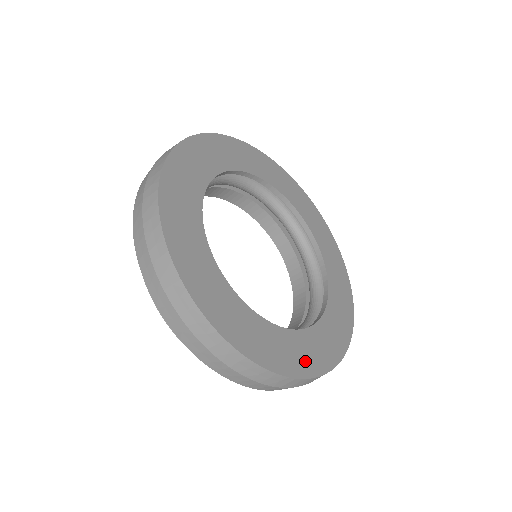
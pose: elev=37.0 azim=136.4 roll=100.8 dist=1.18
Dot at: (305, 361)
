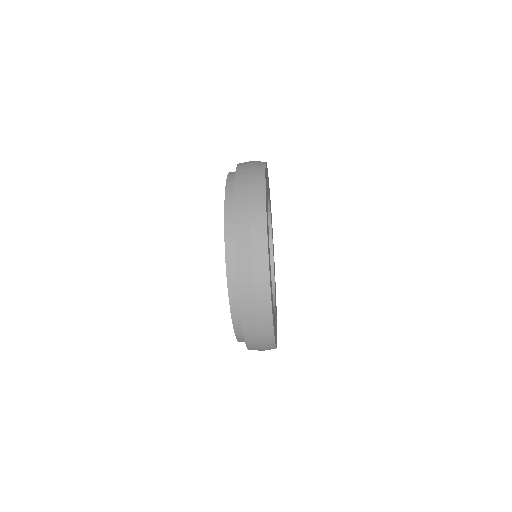
Dot at: occluded
